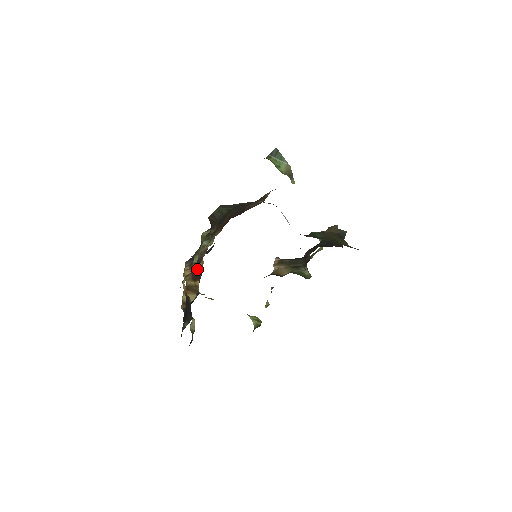
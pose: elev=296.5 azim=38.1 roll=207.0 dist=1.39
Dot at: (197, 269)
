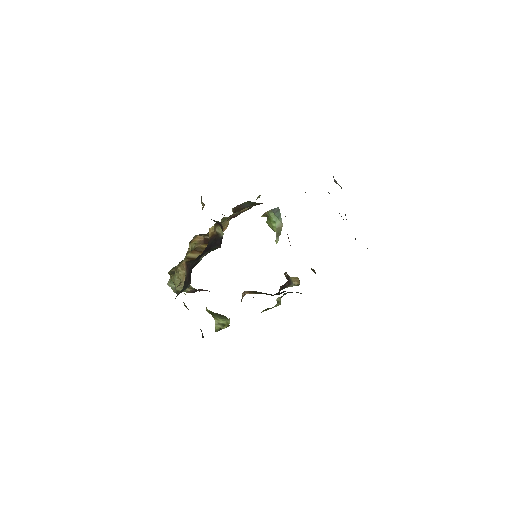
Dot at: occluded
